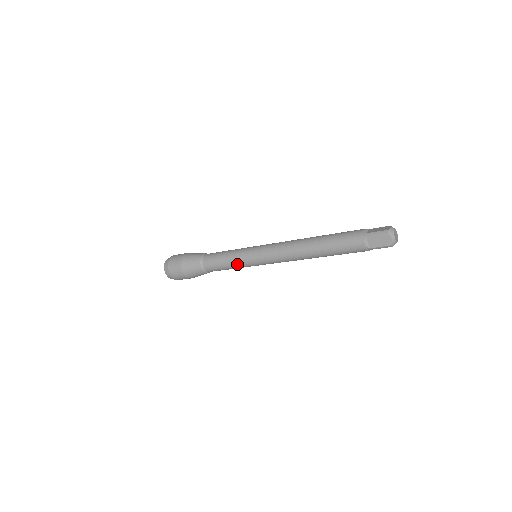
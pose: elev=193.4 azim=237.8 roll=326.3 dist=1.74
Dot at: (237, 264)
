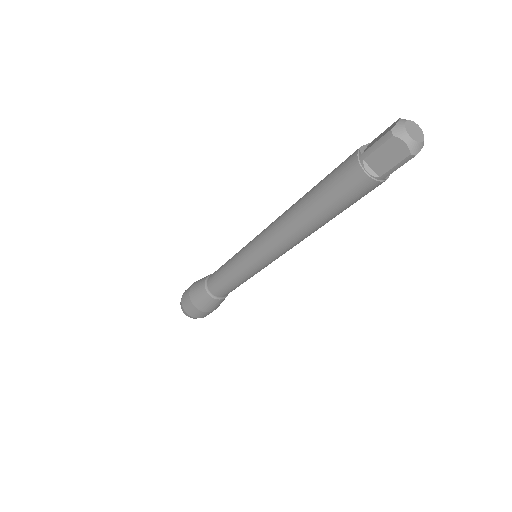
Dot at: (239, 277)
